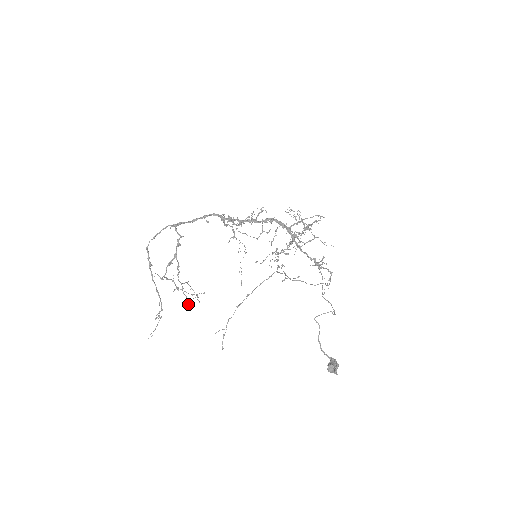
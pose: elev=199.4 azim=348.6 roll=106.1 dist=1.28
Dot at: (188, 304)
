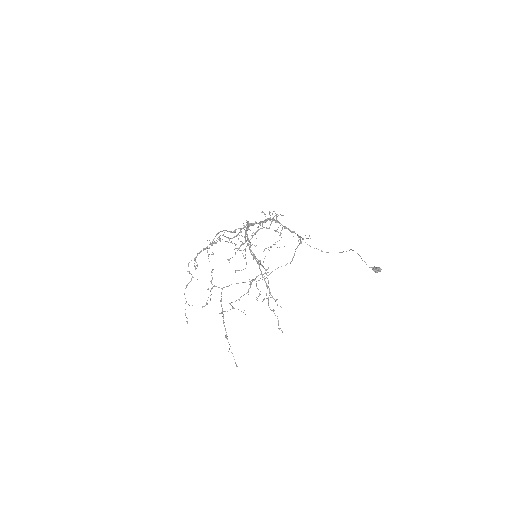
Dot at: occluded
